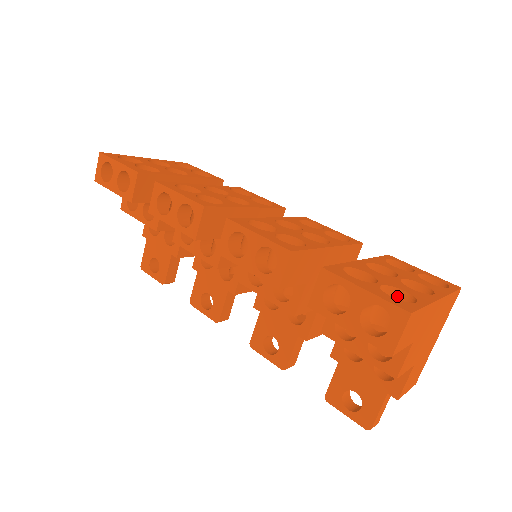
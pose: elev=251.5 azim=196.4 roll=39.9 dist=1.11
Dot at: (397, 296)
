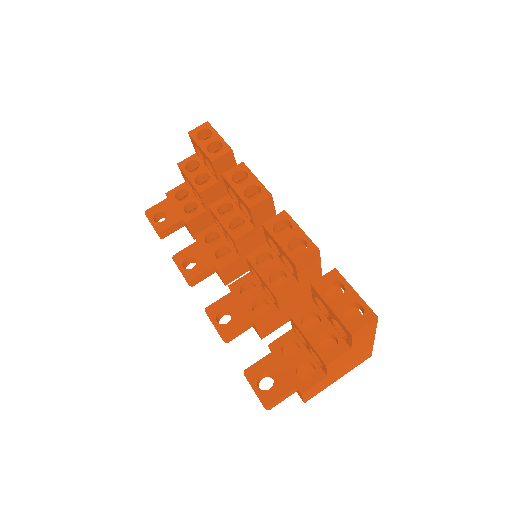
Dot at: (358, 317)
